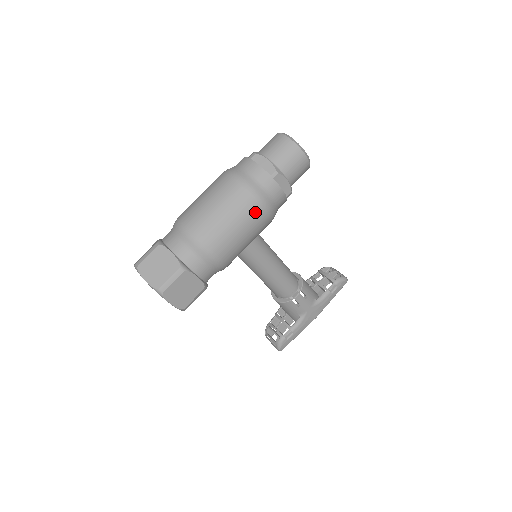
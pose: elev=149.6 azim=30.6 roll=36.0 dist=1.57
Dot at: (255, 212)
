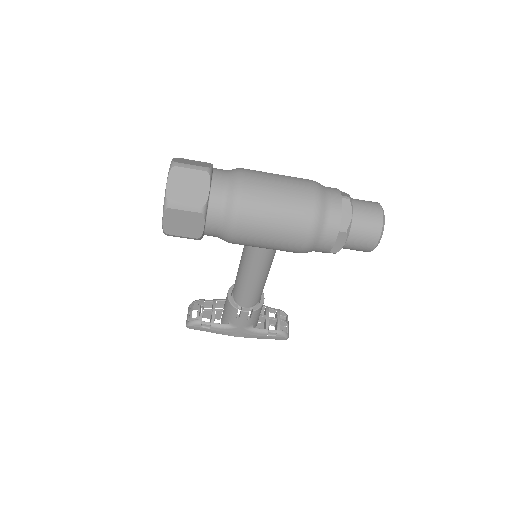
Dot at: (298, 237)
